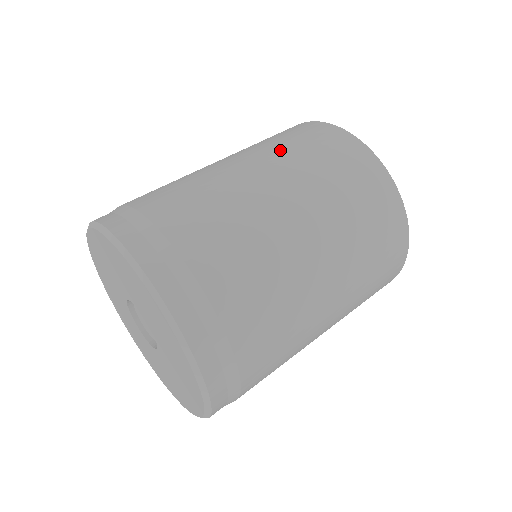
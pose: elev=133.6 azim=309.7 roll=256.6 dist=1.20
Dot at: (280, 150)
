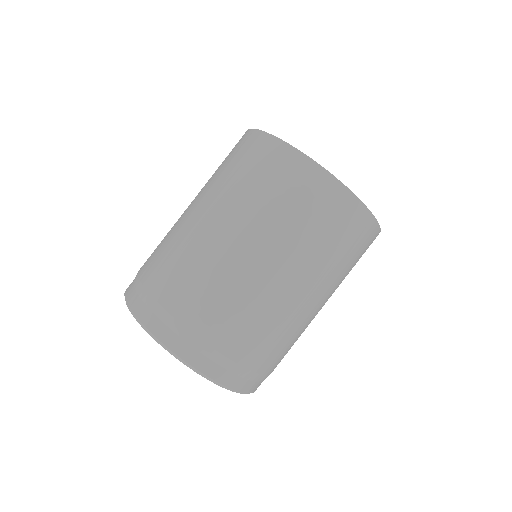
Dot at: (304, 242)
